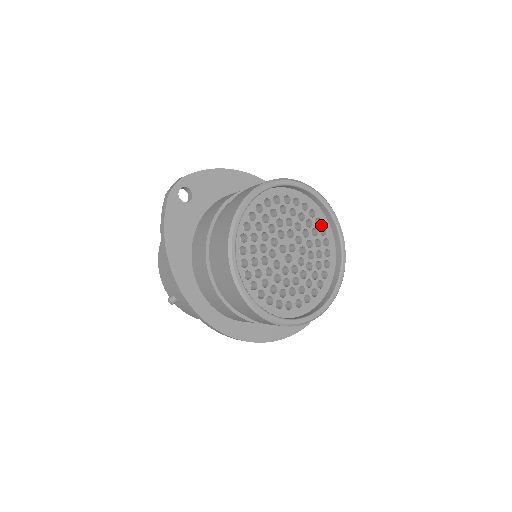
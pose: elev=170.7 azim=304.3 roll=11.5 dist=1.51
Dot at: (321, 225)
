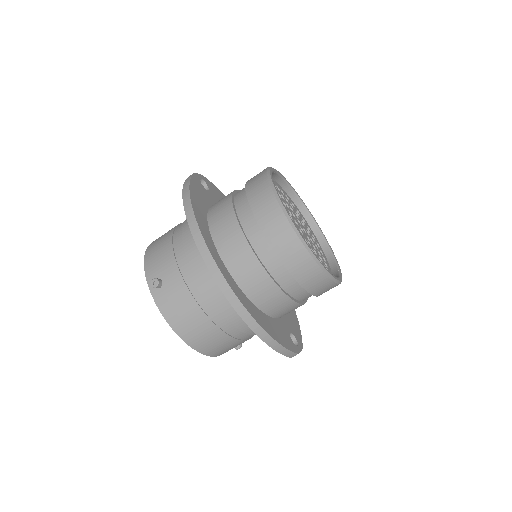
Dot at: (316, 240)
